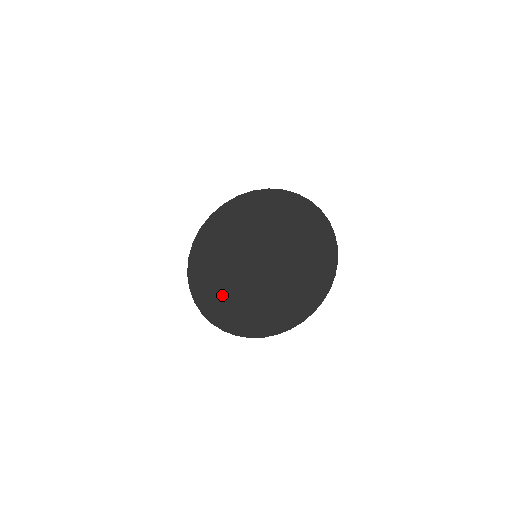
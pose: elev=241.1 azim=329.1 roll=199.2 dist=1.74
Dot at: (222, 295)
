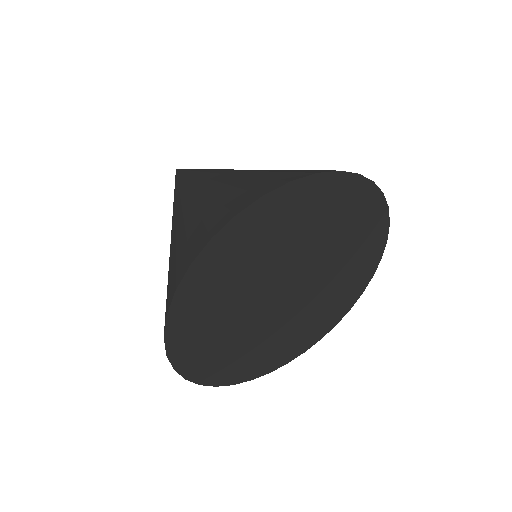
Dot at: (223, 285)
